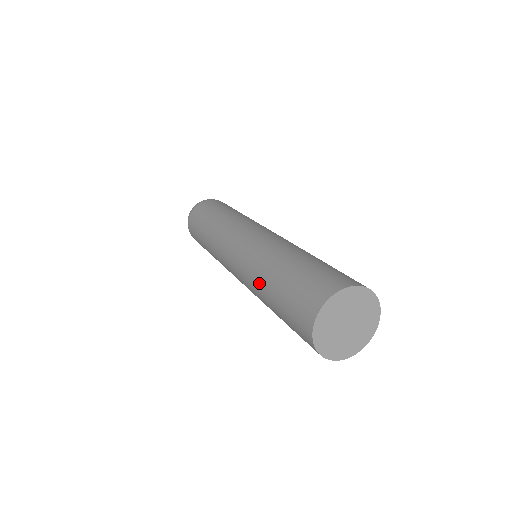
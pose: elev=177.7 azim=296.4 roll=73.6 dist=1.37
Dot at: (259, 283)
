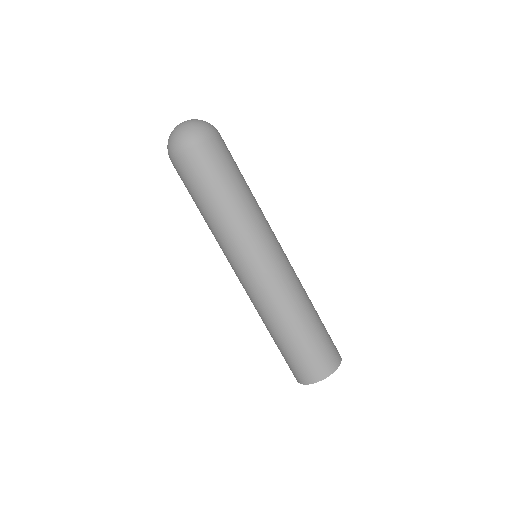
Dot at: (264, 322)
